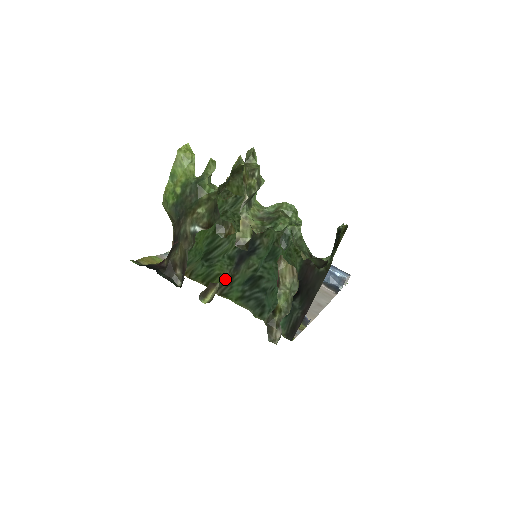
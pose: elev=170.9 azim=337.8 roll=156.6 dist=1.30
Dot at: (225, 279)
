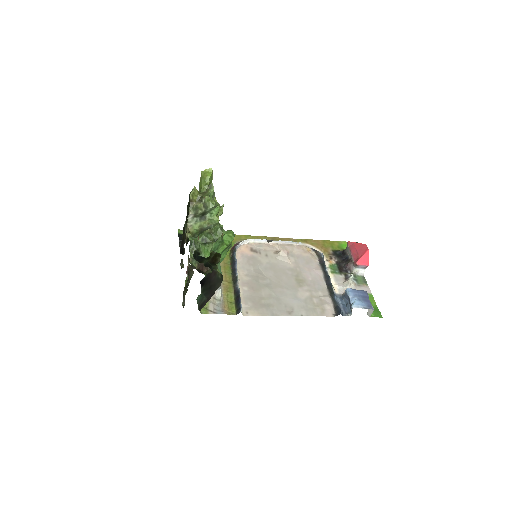
Dot at: occluded
